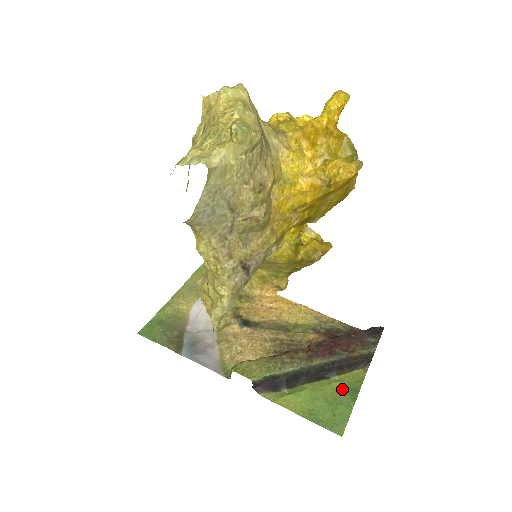
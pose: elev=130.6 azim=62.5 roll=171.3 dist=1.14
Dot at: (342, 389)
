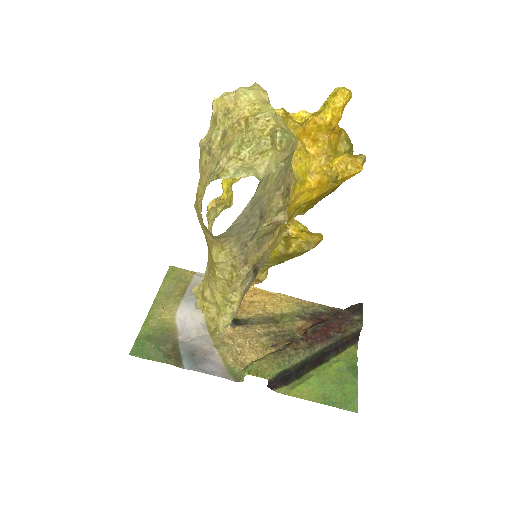
Dot at: (343, 368)
